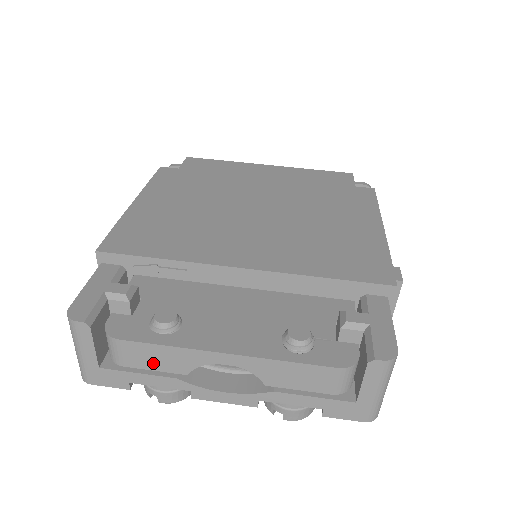
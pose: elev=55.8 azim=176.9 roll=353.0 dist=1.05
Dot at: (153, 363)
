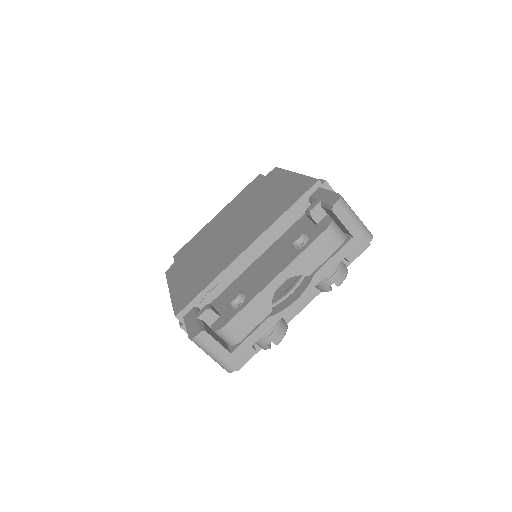
Dot at: (251, 322)
